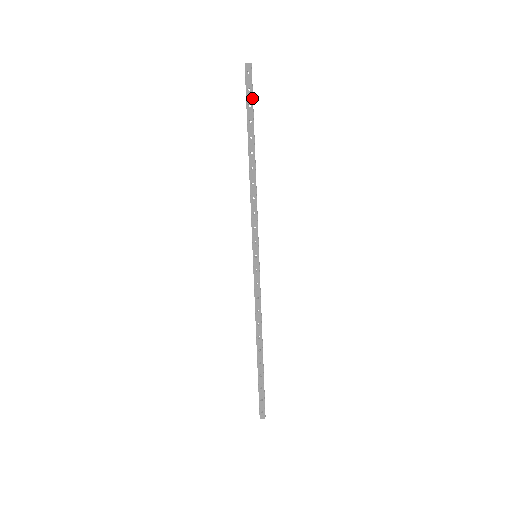
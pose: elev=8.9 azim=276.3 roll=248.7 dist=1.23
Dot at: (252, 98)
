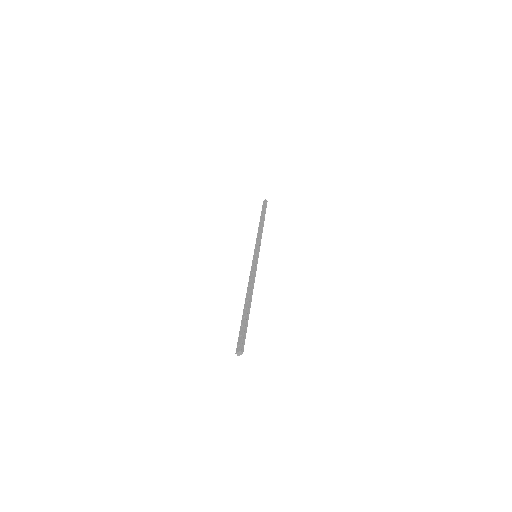
Dot at: (265, 207)
